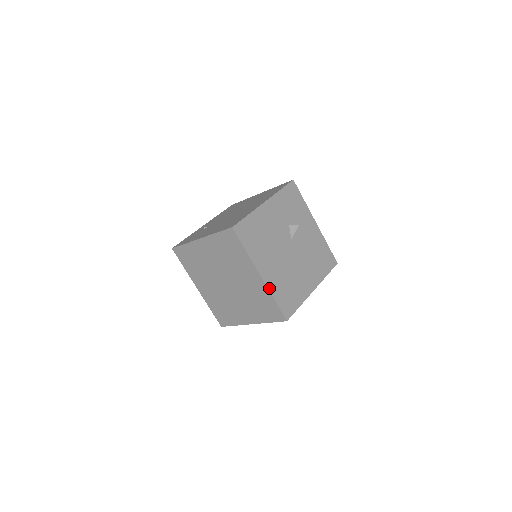
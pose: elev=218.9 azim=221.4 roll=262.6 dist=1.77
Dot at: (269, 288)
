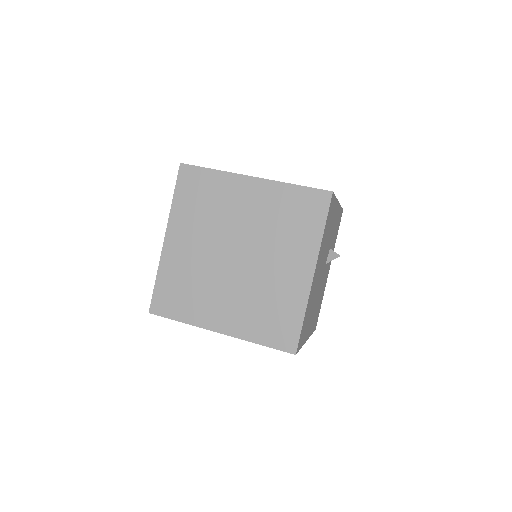
Dot at: (309, 297)
